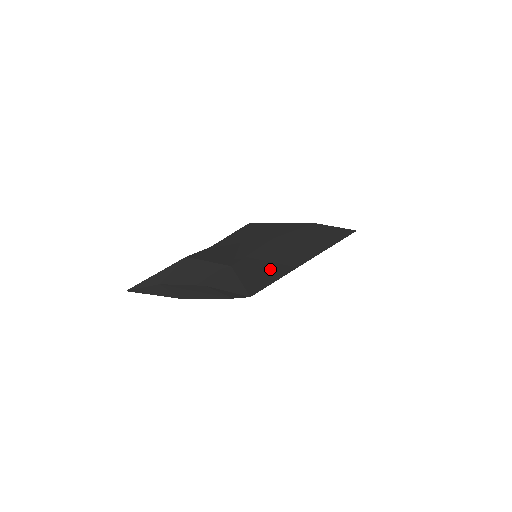
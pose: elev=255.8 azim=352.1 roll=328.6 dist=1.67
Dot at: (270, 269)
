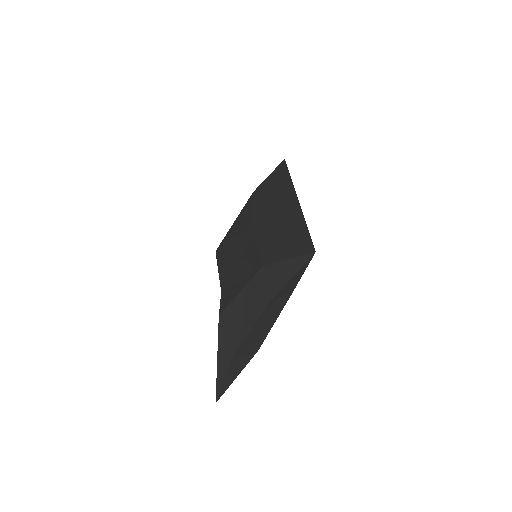
Dot at: (288, 231)
